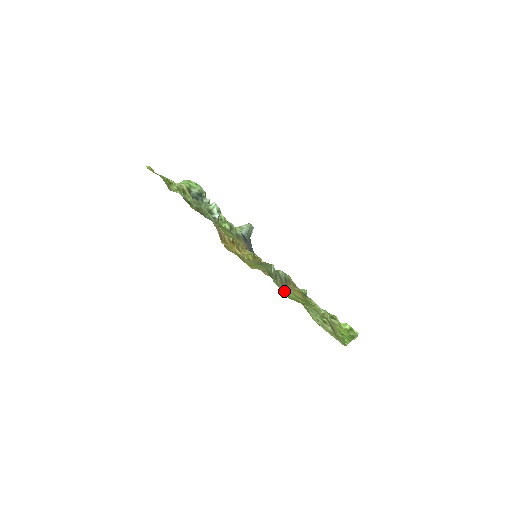
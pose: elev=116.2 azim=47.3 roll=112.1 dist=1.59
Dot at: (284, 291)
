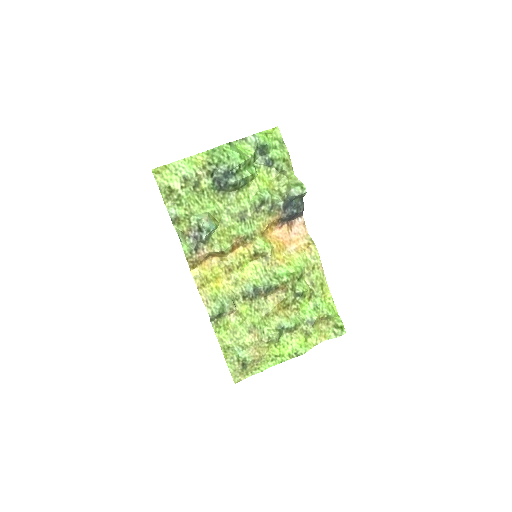
Dot at: (215, 332)
